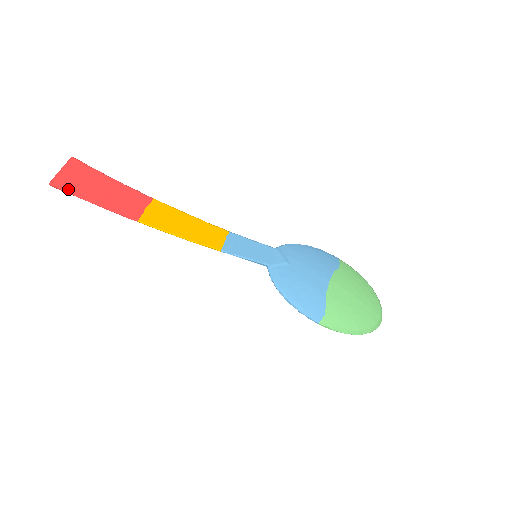
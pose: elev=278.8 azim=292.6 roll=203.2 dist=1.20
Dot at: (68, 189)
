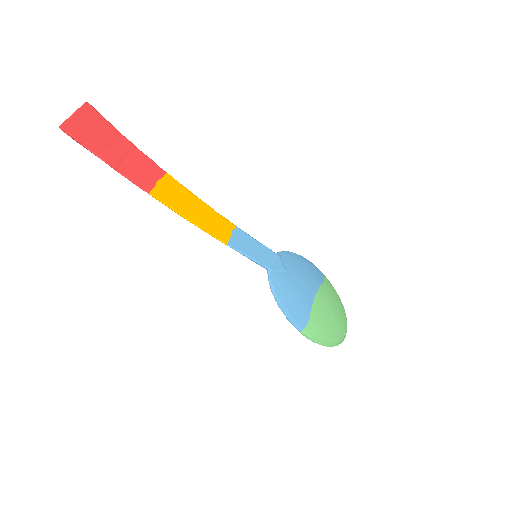
Dot at: (80, 138)
